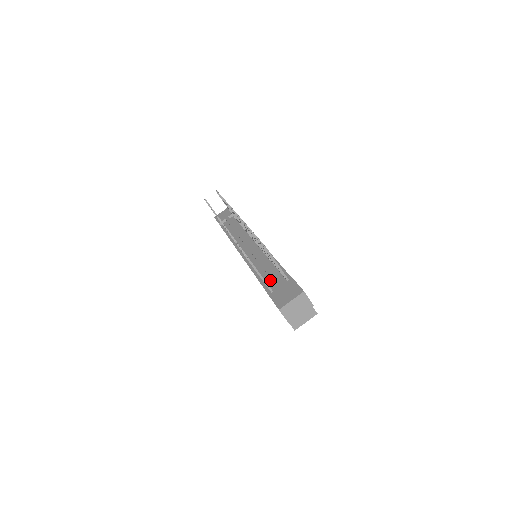
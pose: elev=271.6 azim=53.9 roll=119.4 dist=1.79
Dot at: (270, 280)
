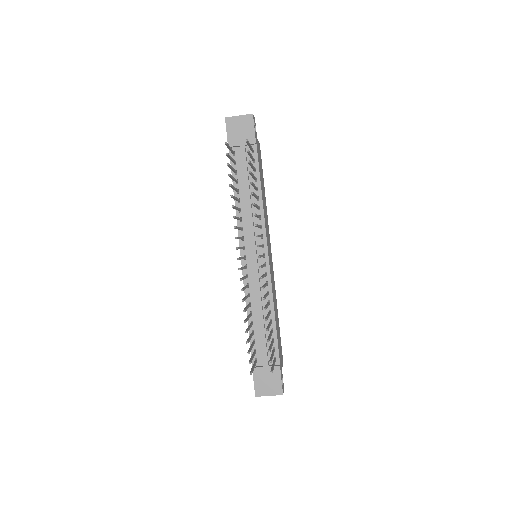
Dot at: (259, 341)
